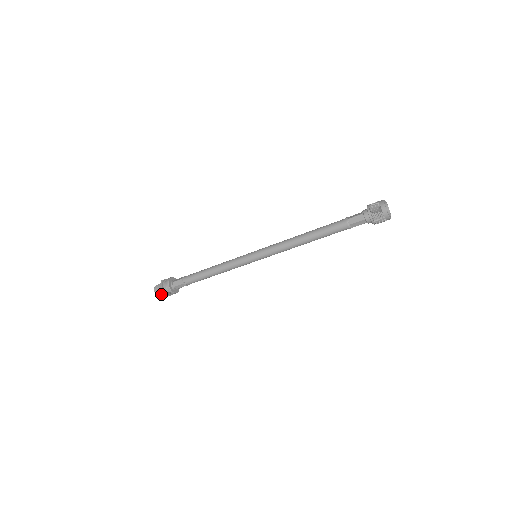
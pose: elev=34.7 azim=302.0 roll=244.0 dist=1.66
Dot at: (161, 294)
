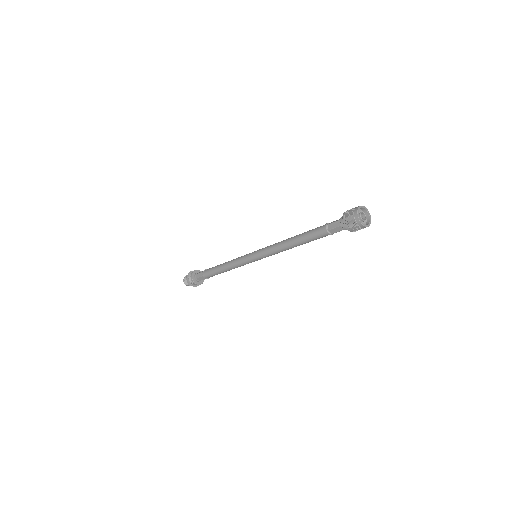
Dot at: occluded
